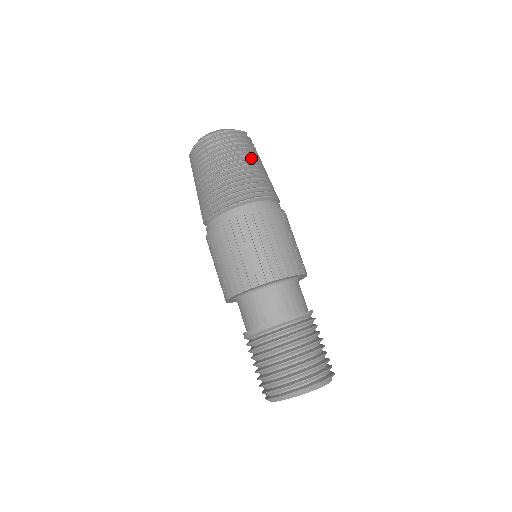
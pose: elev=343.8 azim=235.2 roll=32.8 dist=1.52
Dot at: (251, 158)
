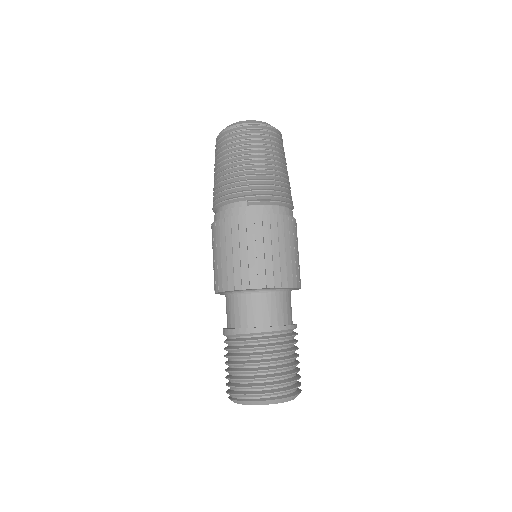
Dot at: occluded
